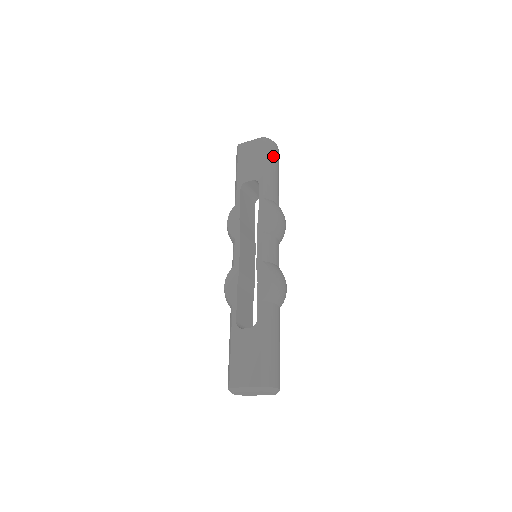
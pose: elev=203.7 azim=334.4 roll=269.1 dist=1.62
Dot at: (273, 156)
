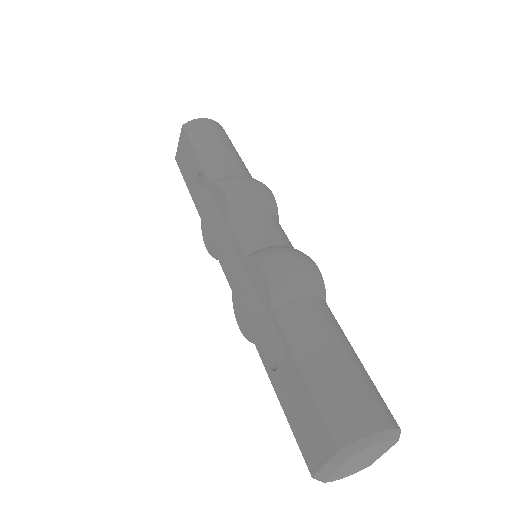
Dot at: (204, 133)
